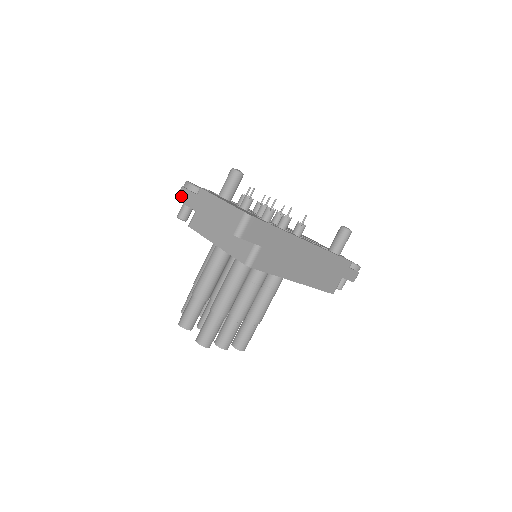
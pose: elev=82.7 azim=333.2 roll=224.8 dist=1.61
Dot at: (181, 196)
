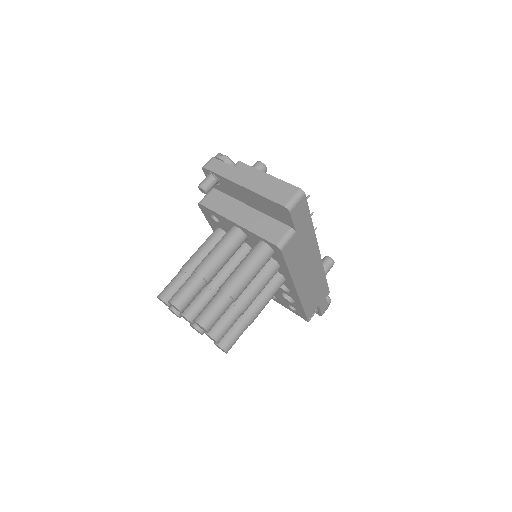
Dot at: (211, 165)
